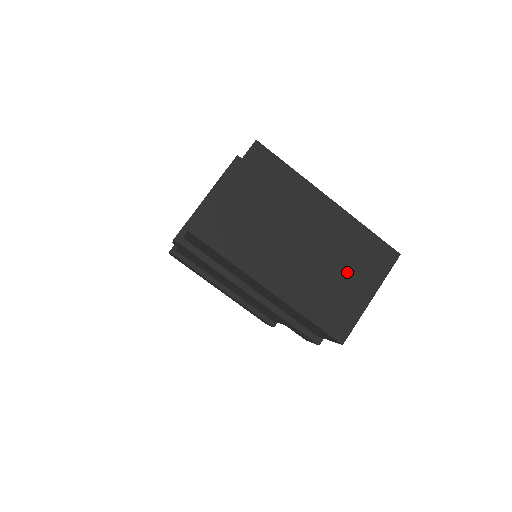
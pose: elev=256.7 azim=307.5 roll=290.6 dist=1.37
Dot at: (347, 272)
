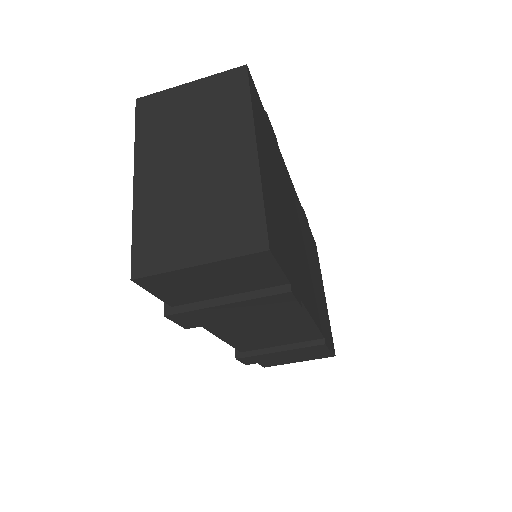
Dot at: (203, 220)
